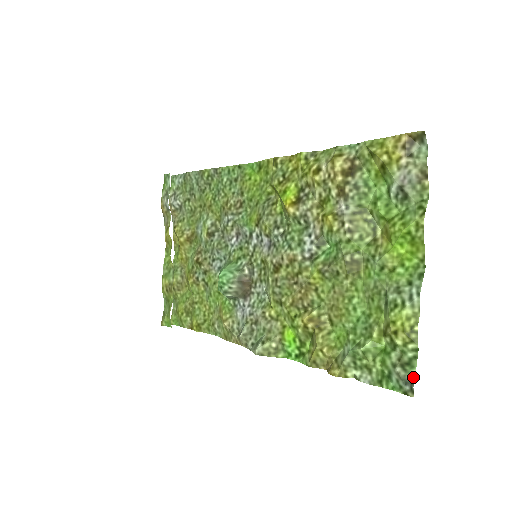
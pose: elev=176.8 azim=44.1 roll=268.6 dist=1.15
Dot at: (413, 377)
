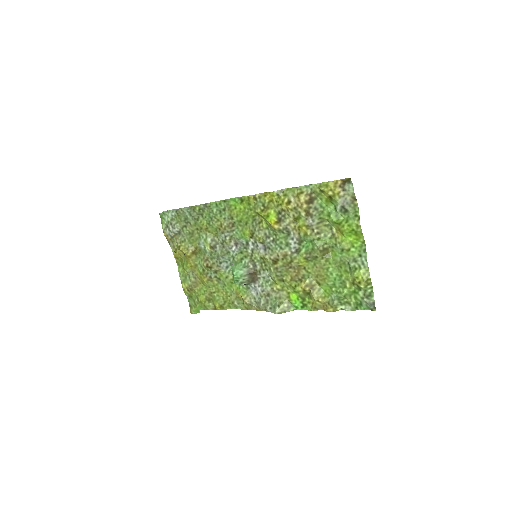
Dot at: (374, 301)
